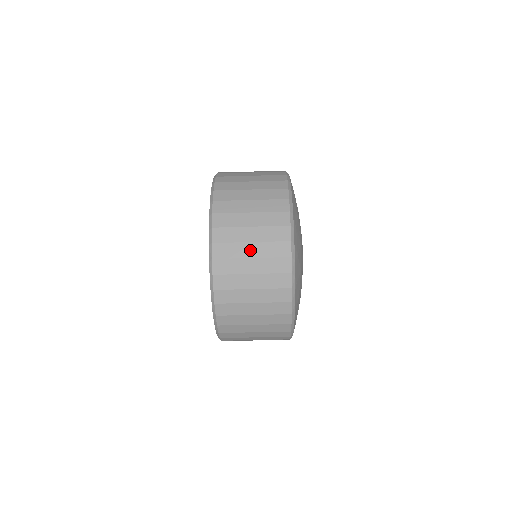
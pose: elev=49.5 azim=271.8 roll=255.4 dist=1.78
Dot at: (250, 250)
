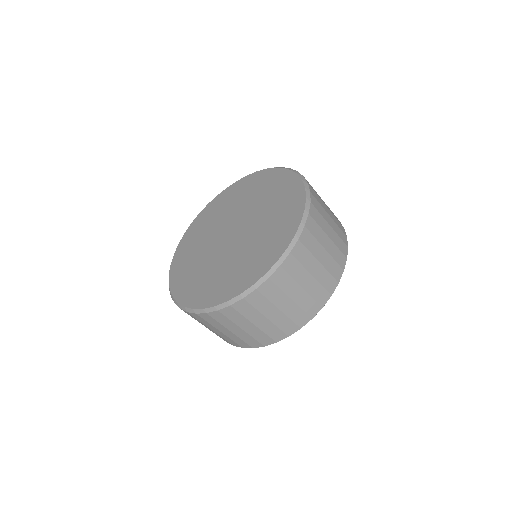
Dot at: (236, 330)
